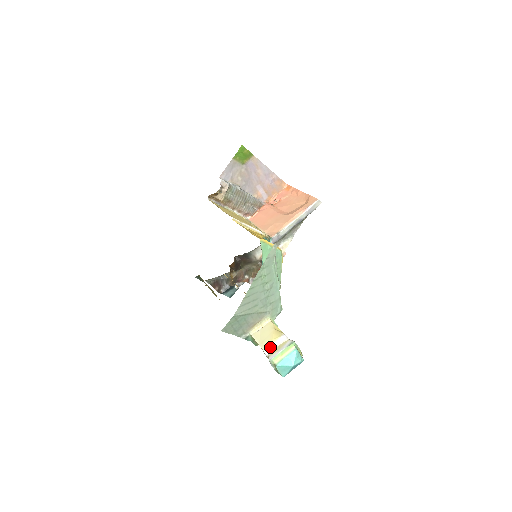
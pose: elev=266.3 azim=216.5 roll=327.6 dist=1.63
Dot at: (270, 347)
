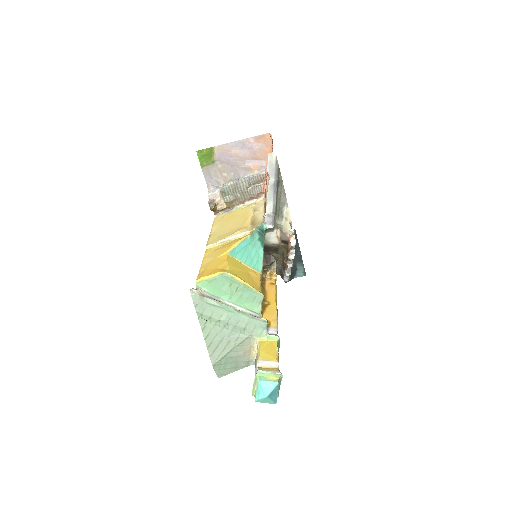
Dot at: occluded
